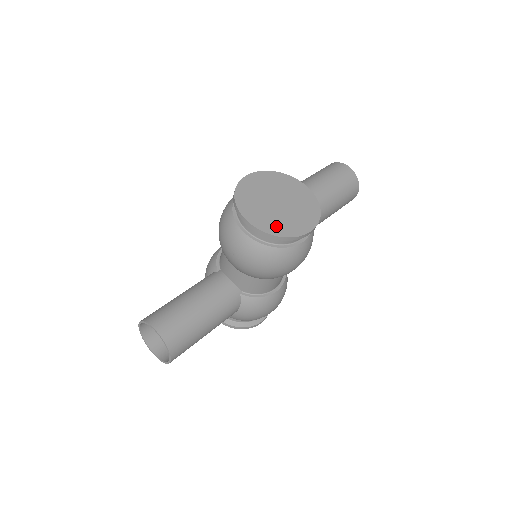
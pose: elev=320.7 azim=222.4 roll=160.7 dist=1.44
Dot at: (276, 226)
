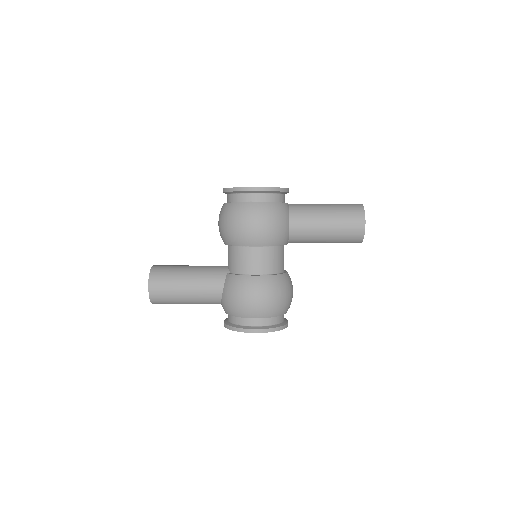
Dot at: occluded
